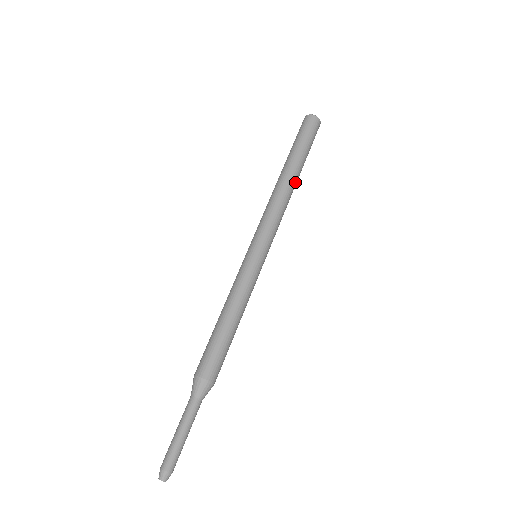
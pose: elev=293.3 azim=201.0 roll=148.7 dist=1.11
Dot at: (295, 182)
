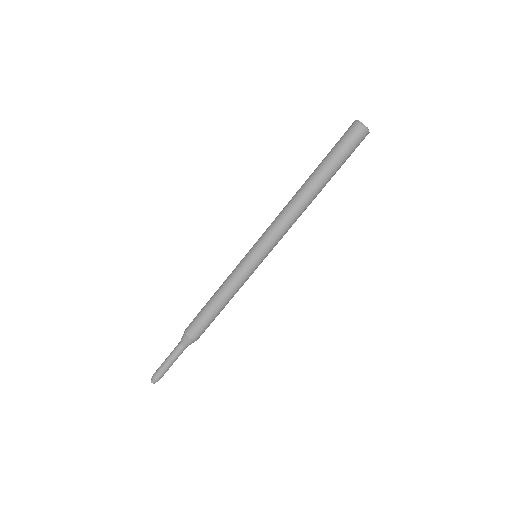
Dot at: occluded
